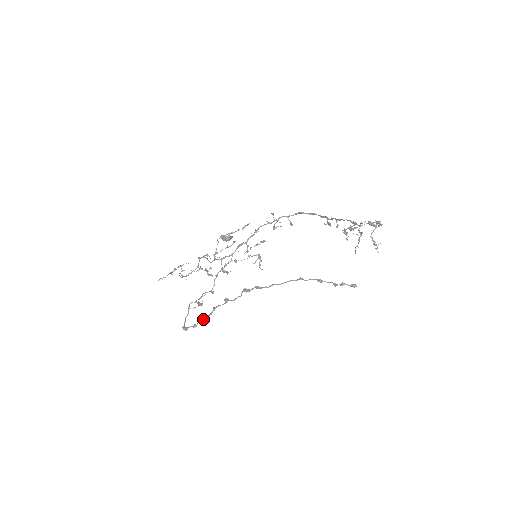
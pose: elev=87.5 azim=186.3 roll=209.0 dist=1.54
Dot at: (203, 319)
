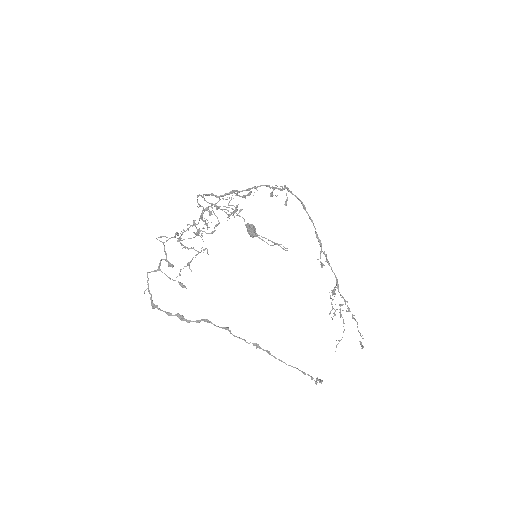
Dot at: (187, 321)
